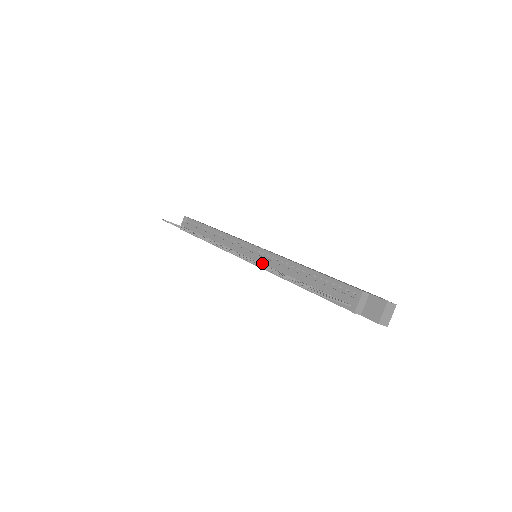
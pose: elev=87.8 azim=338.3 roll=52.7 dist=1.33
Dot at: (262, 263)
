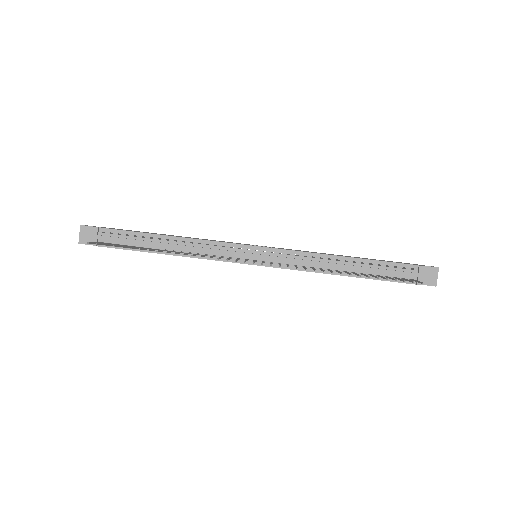
Dot at: (284, 263)
